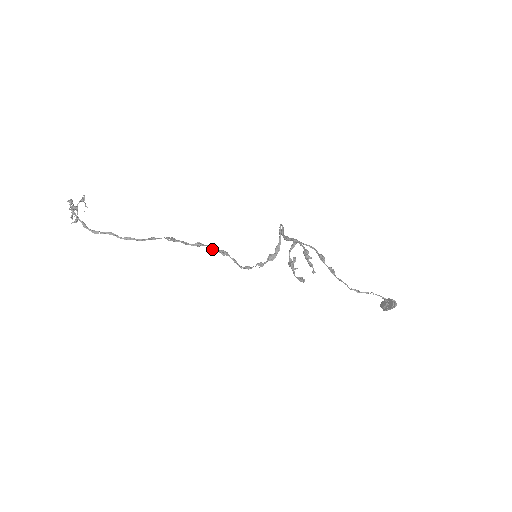
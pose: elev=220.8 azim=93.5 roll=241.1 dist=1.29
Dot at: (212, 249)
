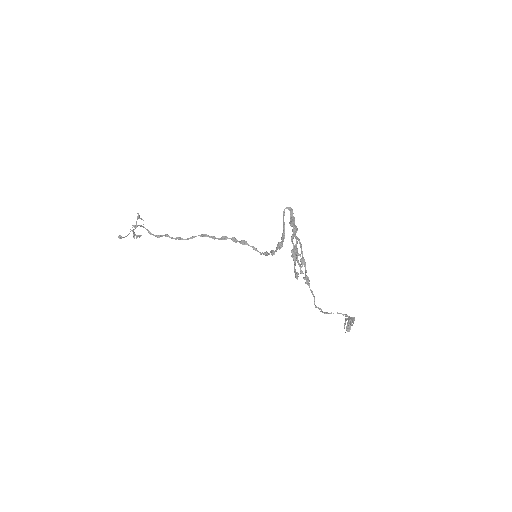
Dot at: (234, 241)
